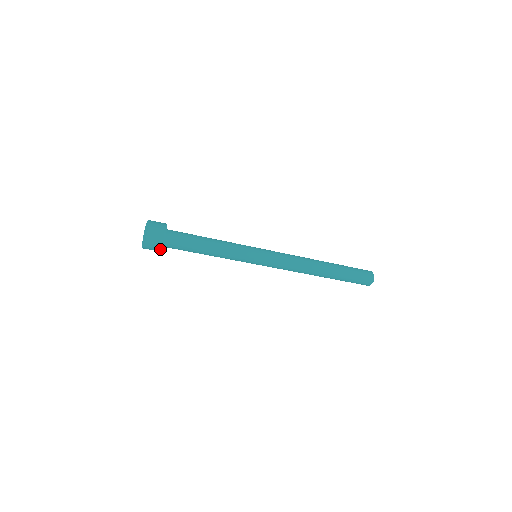
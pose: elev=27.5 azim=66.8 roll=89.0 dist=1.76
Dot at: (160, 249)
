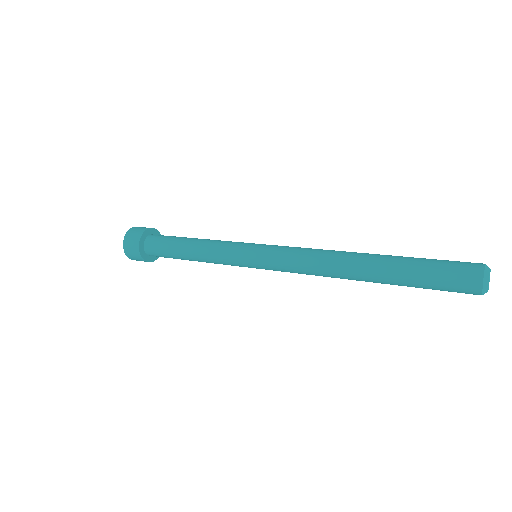
Dot at: (139, 255)
